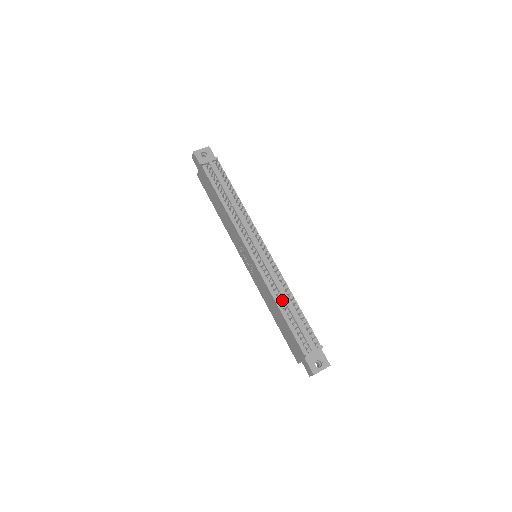
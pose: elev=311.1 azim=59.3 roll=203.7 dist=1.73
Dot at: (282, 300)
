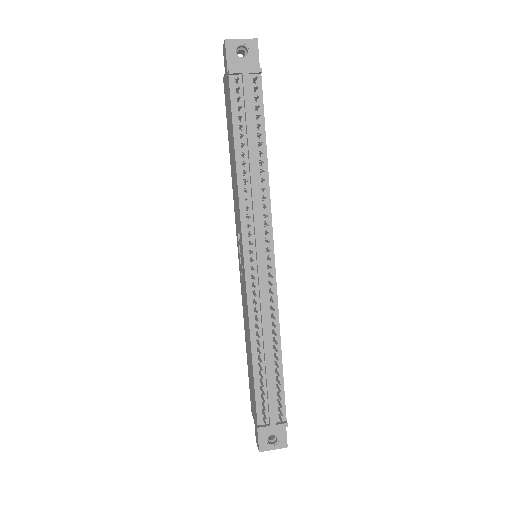
Dot at: (261, 343)
